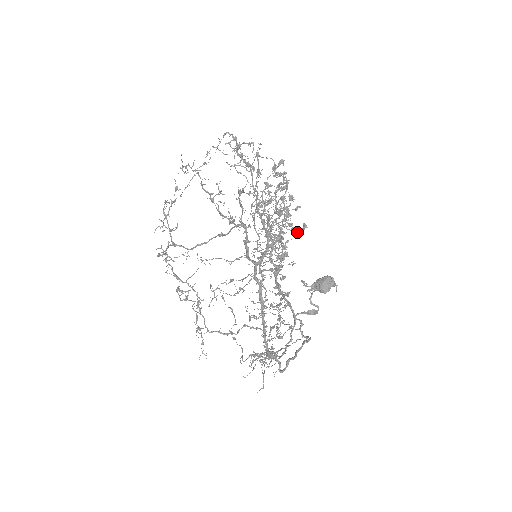
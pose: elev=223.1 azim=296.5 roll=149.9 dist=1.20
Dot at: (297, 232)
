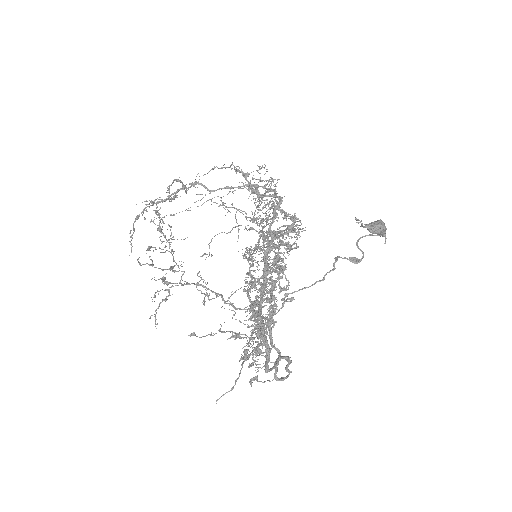
Dot at: (279, 286)
